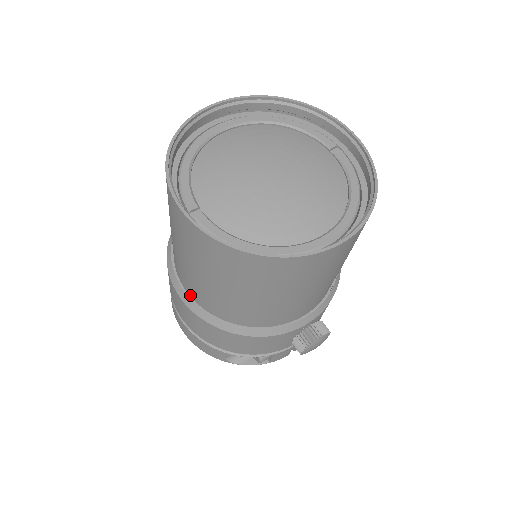
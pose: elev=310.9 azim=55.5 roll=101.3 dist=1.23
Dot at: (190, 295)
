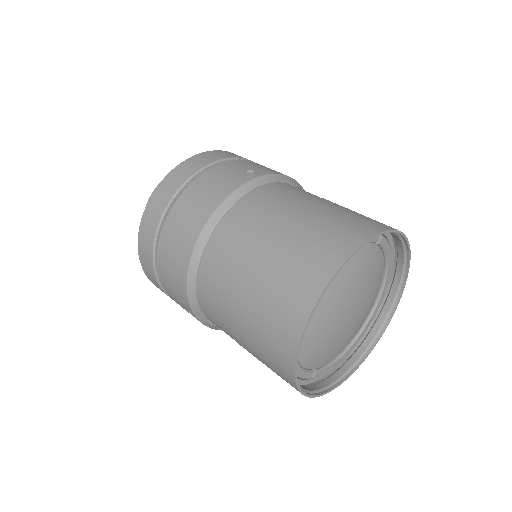
Dot at: occluded
